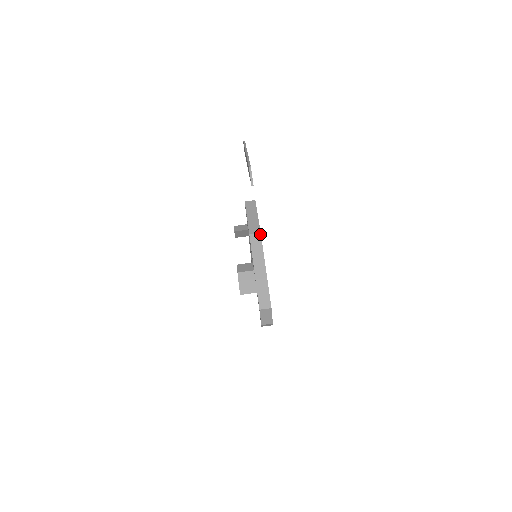
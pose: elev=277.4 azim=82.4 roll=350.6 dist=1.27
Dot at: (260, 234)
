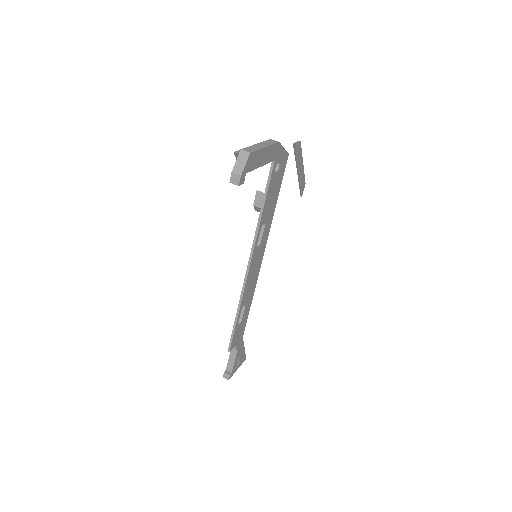
Dot at: (278, 142)
